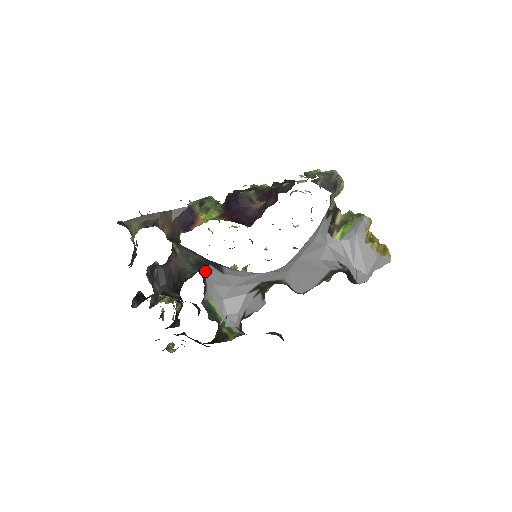
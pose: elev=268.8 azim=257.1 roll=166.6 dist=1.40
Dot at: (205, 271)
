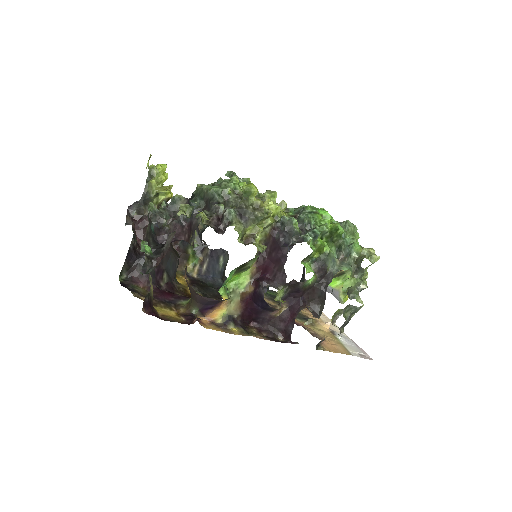
Dot at: occluded
